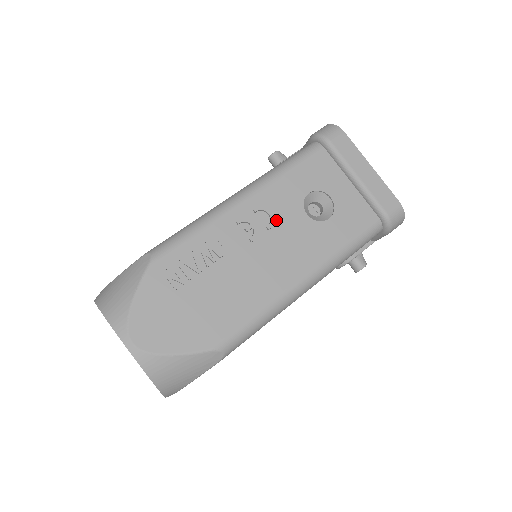
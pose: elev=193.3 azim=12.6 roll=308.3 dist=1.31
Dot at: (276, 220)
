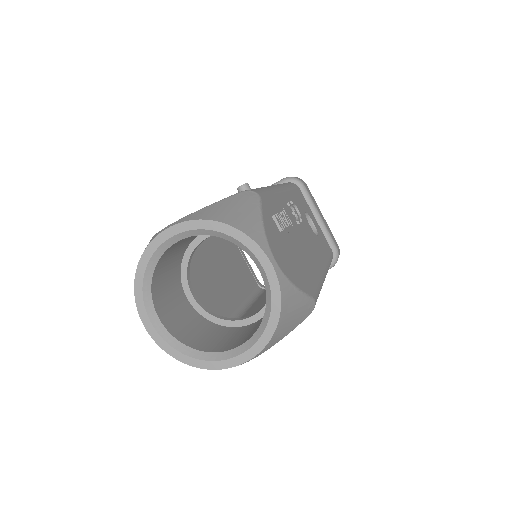
Dot at: occluded
